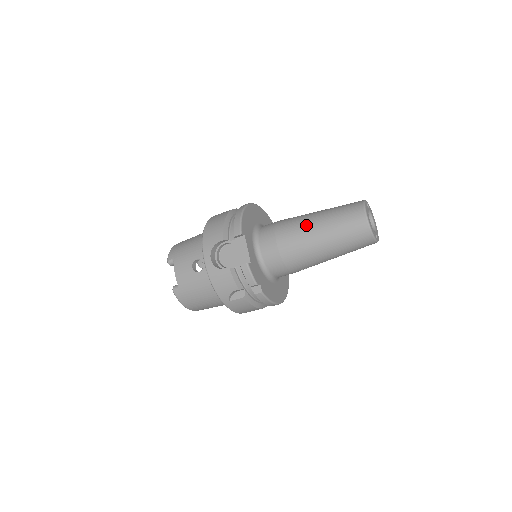
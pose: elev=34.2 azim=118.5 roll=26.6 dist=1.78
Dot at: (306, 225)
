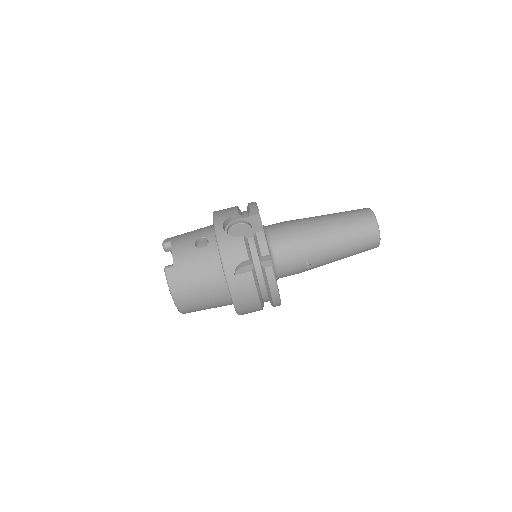
Dot at: (316, 218)
